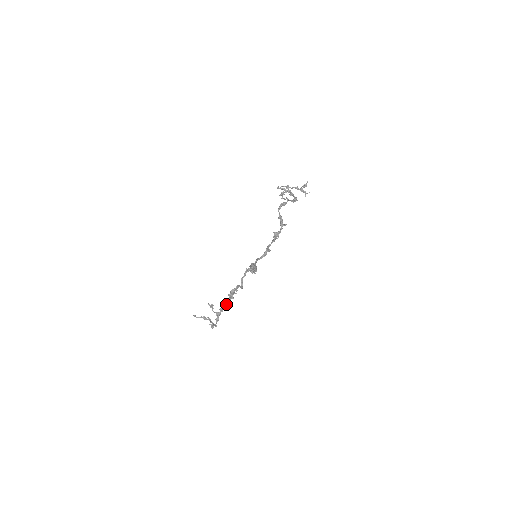
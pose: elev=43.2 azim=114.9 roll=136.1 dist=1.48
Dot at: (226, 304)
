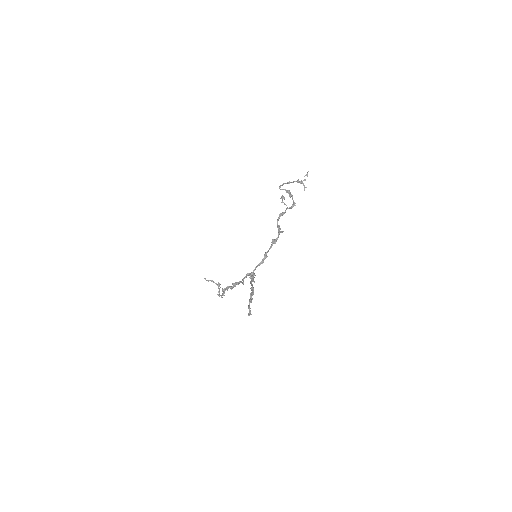
Dot at: (230, 288)
